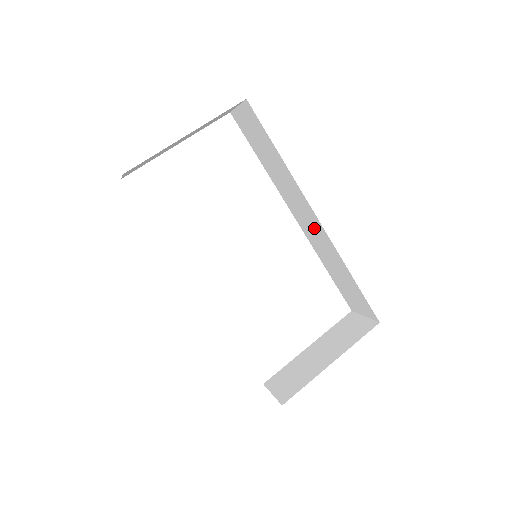
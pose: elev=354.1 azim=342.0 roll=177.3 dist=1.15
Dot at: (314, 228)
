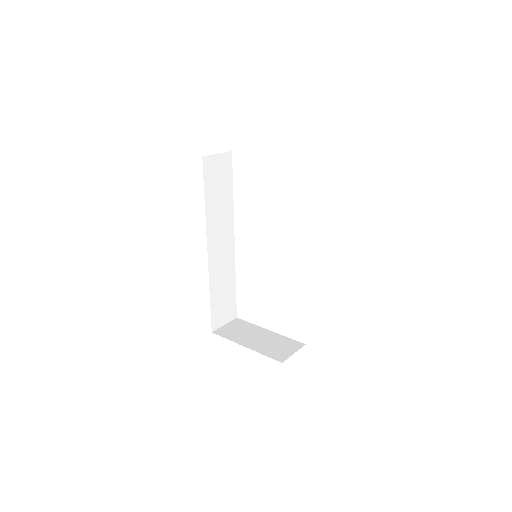
Dot at: occluded
